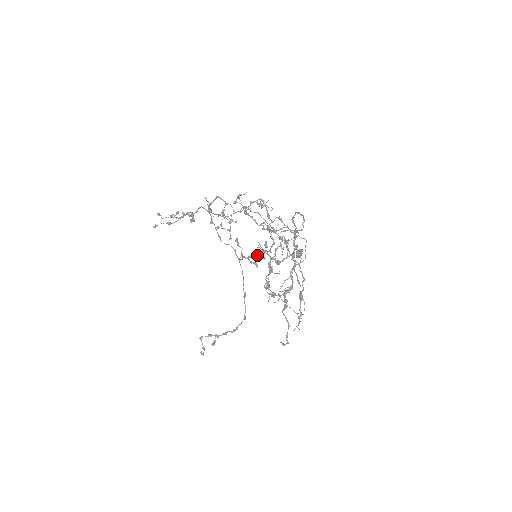
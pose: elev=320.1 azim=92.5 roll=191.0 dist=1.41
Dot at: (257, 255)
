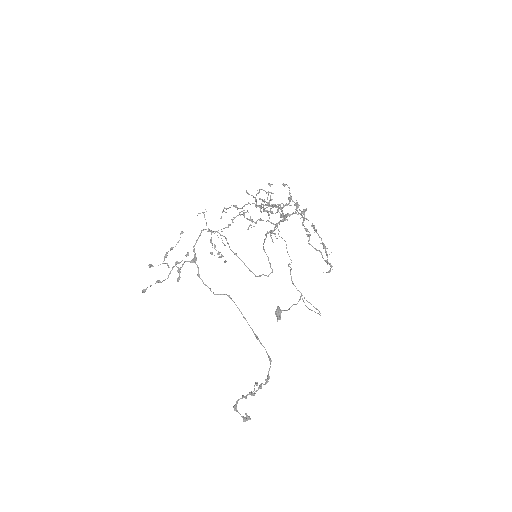
Dot at: (265, 205)
